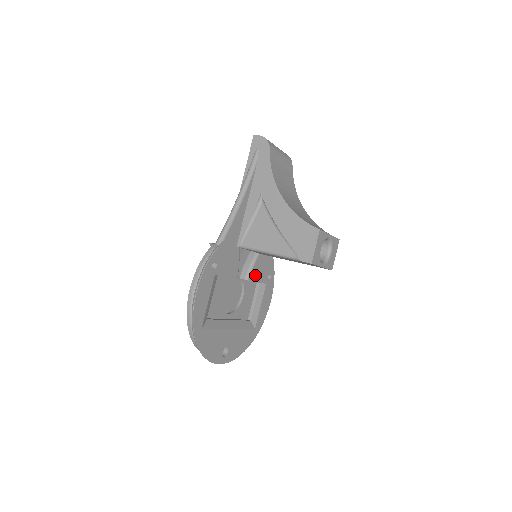
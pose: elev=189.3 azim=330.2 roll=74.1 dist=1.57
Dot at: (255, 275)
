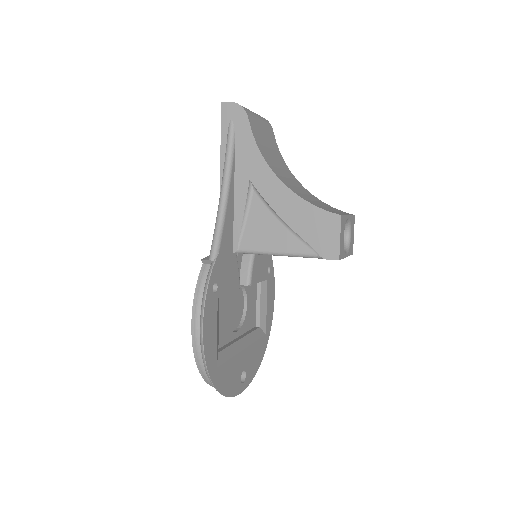
Dot at: (256, 275)
